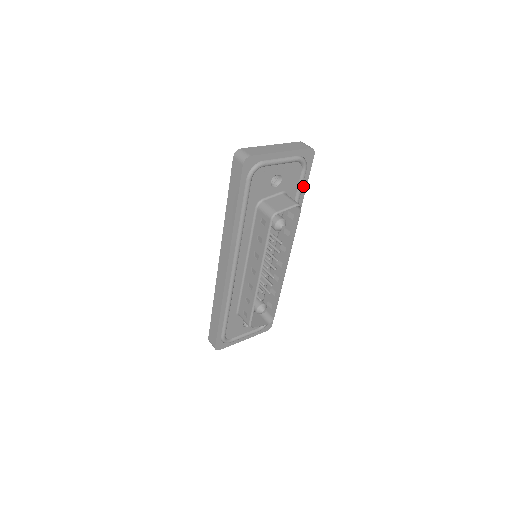
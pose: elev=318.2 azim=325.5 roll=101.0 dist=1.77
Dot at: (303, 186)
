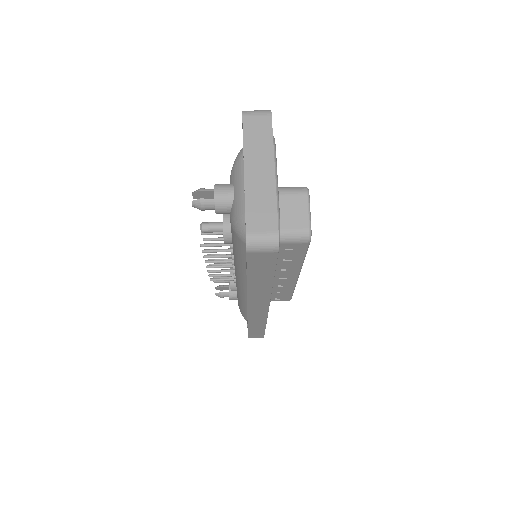
Dot at: occluded
